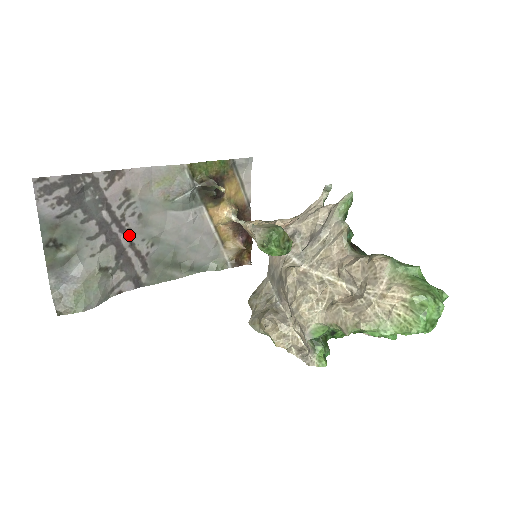
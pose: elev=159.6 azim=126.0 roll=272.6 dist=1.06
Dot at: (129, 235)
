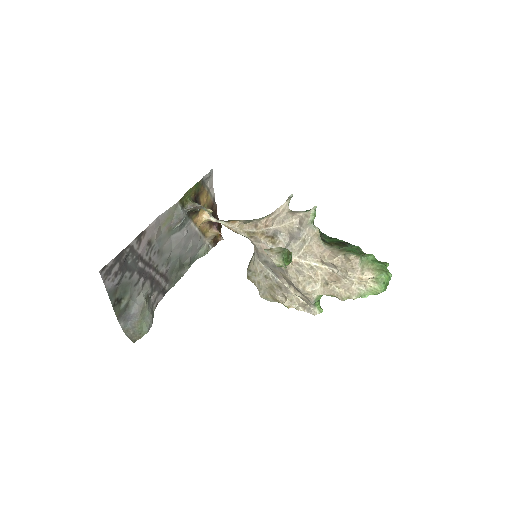
Dot at: (155, 267)
